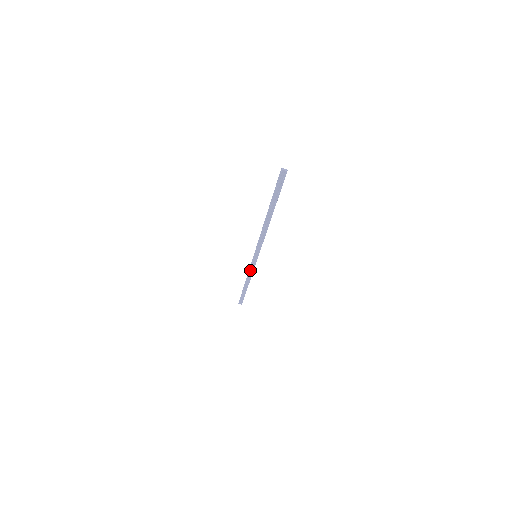
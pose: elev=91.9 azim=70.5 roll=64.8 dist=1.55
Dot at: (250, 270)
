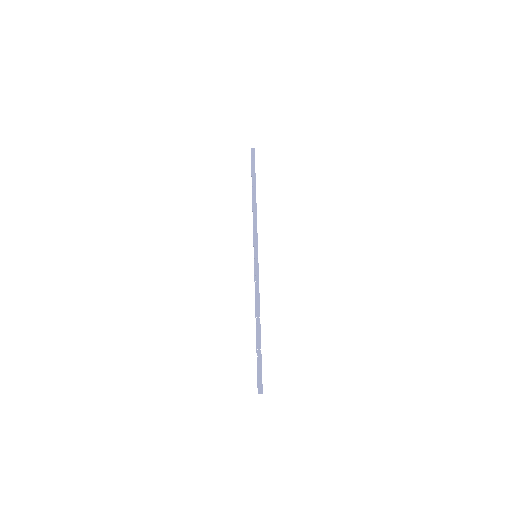
Dot at: (256, 286)
